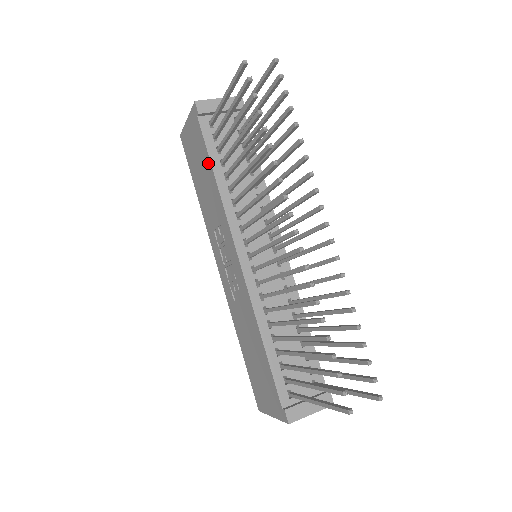
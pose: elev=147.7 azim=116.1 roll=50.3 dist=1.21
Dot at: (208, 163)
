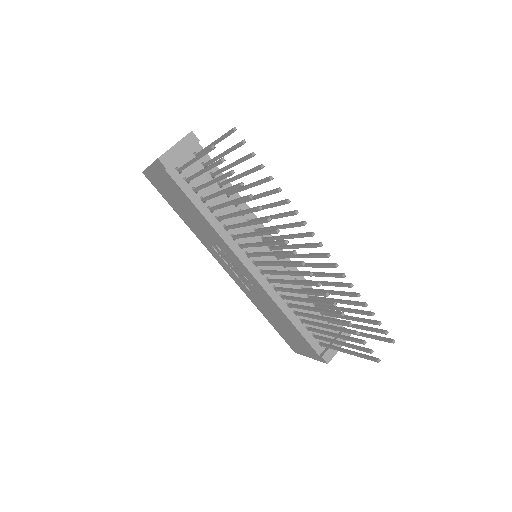
Dot at: (190, 204)
